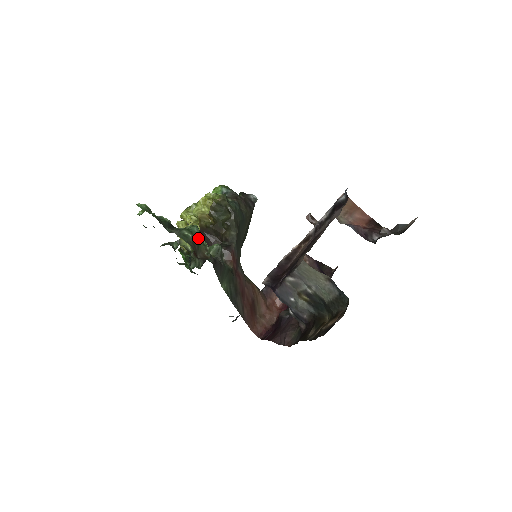
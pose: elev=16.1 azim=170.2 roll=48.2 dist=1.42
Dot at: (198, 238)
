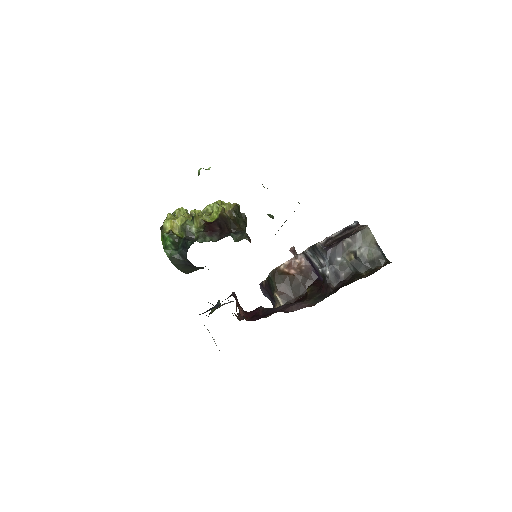
Dot at: occluded
